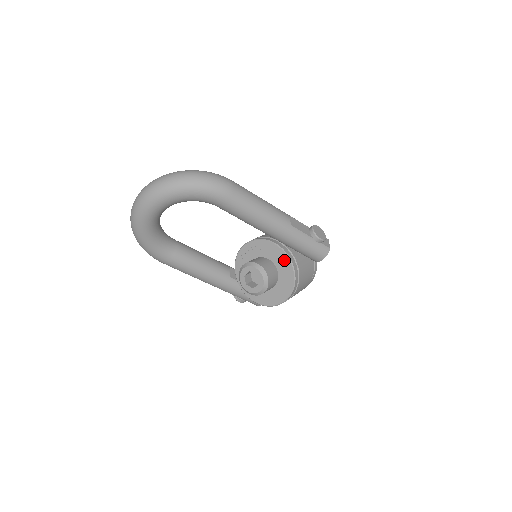
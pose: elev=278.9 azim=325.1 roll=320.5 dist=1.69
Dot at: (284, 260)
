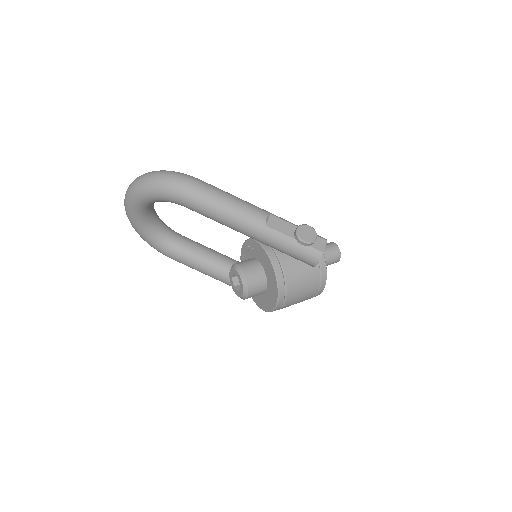
Dot at: (268, 263)
